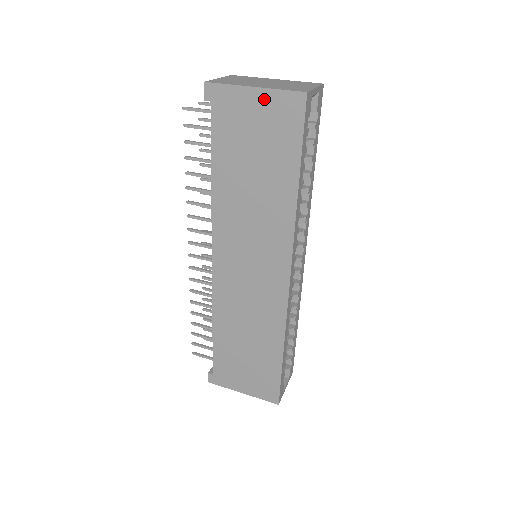
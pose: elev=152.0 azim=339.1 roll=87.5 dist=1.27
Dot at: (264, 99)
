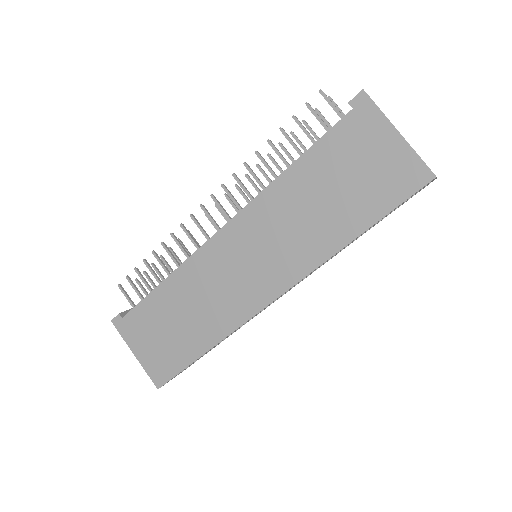
Dot at: (398, 149)
